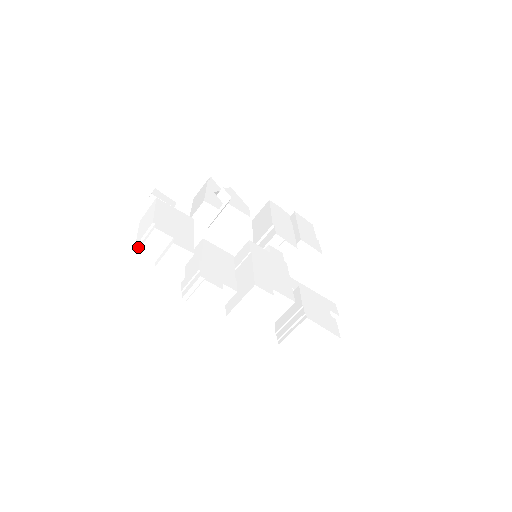
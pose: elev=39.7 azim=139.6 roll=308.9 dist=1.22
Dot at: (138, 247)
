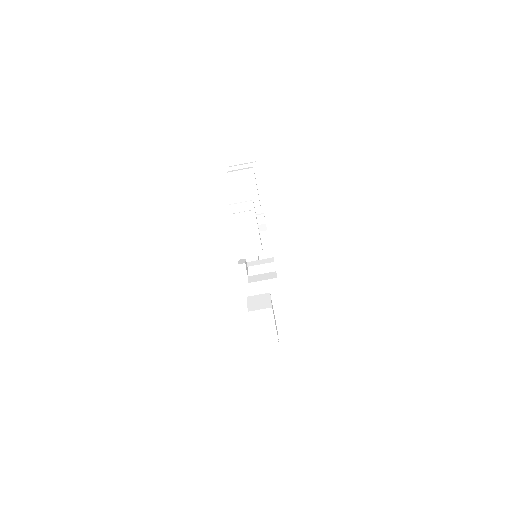
Dot at: (256, 341)
